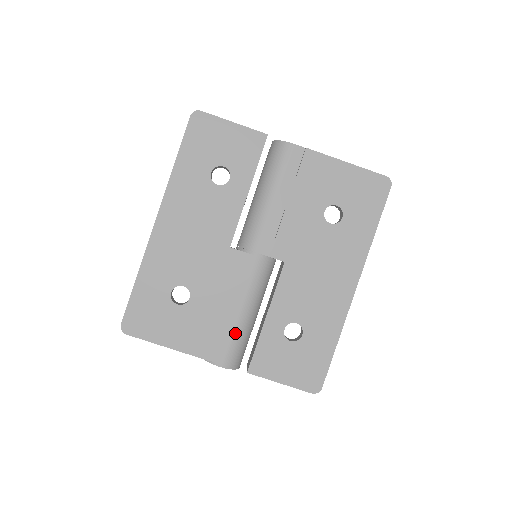
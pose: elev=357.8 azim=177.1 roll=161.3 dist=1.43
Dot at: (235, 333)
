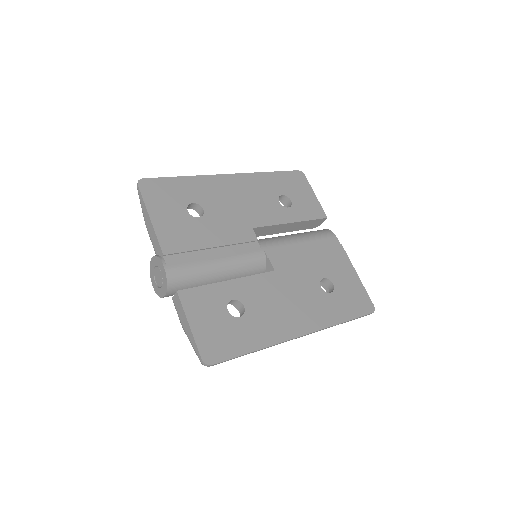
Dot at: (199, 265)
